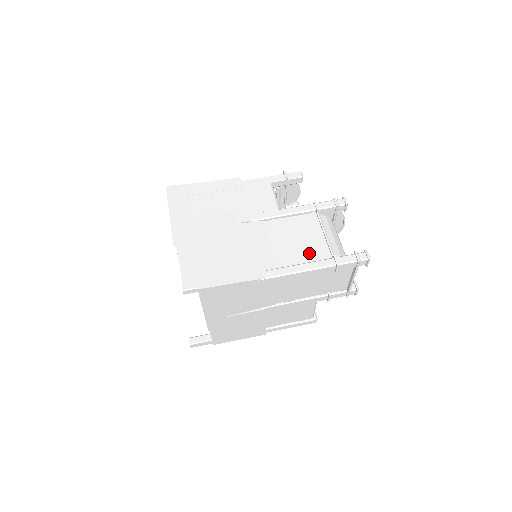
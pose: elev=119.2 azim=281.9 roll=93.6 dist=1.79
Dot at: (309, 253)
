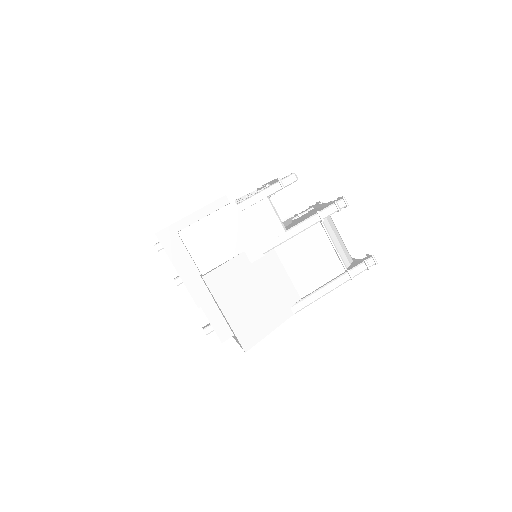
Dot at: (324, 271)
